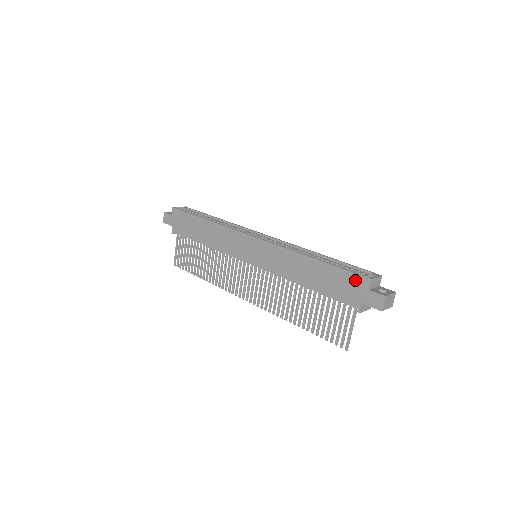
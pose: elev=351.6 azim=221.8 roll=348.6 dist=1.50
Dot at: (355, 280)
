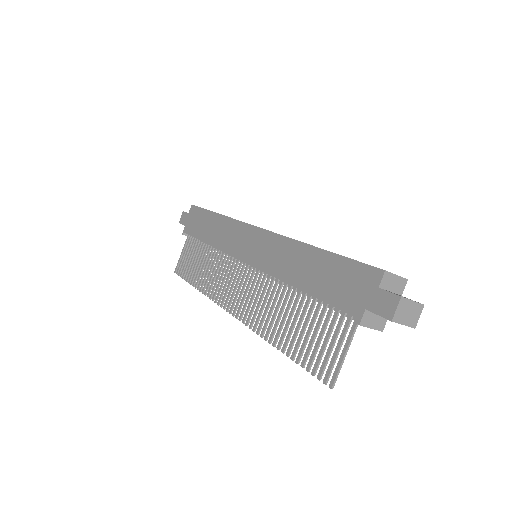
Dot at: (363, 274)
